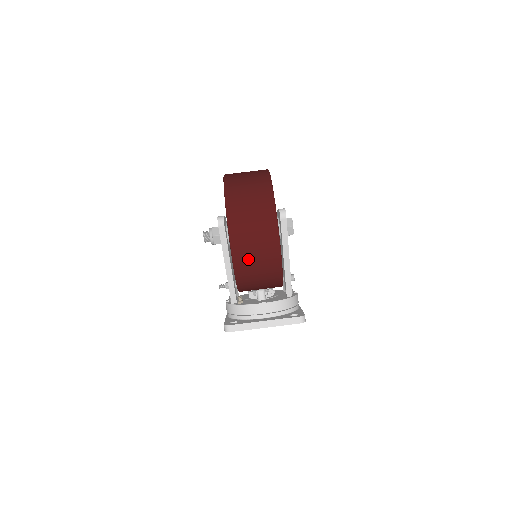
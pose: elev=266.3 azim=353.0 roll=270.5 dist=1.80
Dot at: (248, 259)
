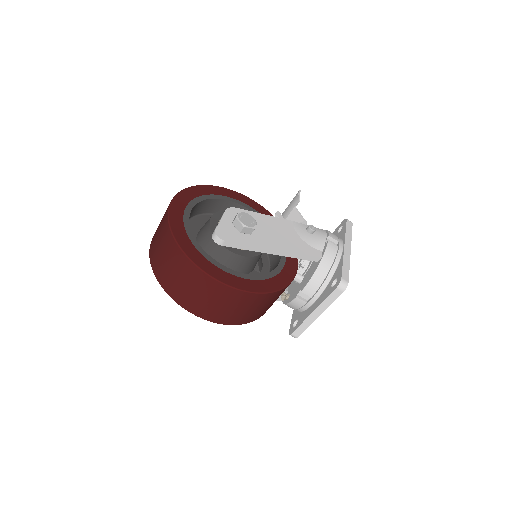
Dot at: (229, 314)
